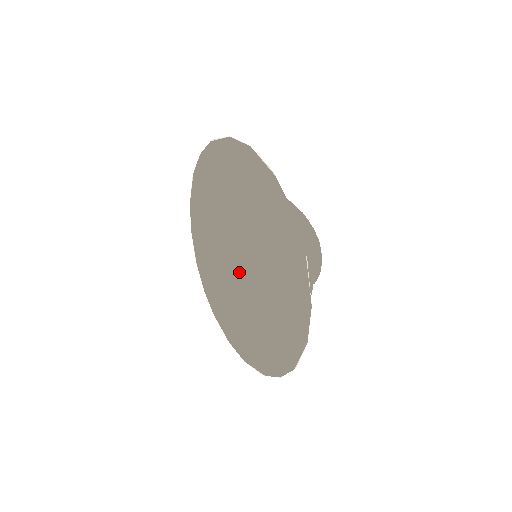
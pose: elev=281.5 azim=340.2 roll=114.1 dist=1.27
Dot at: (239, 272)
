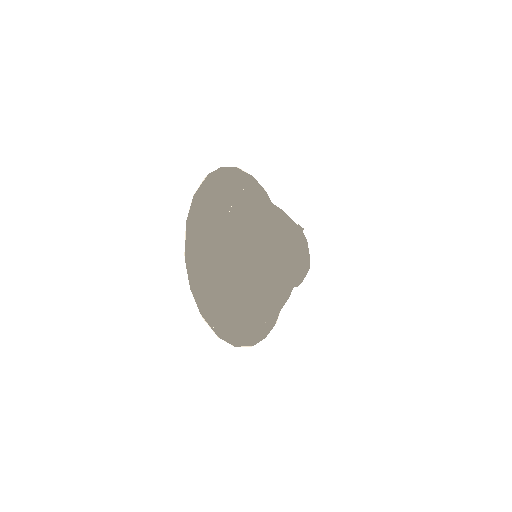
Dot at: occluded
